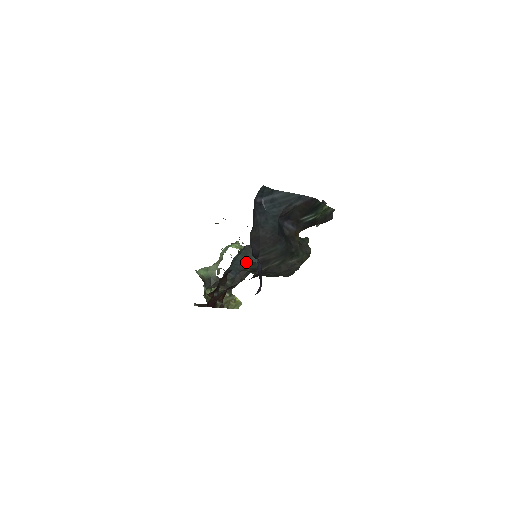
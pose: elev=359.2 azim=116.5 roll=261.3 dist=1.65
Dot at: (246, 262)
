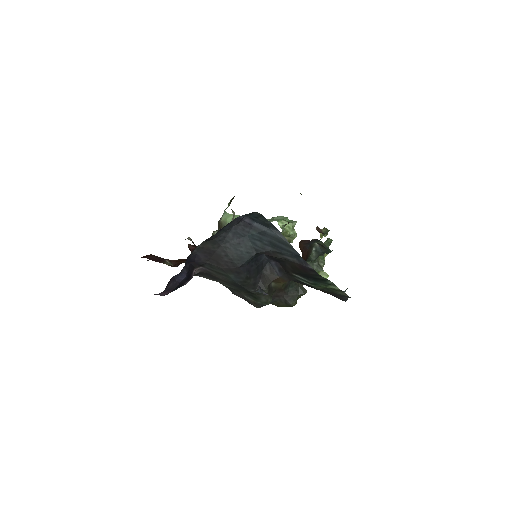
Dot at: occluded
